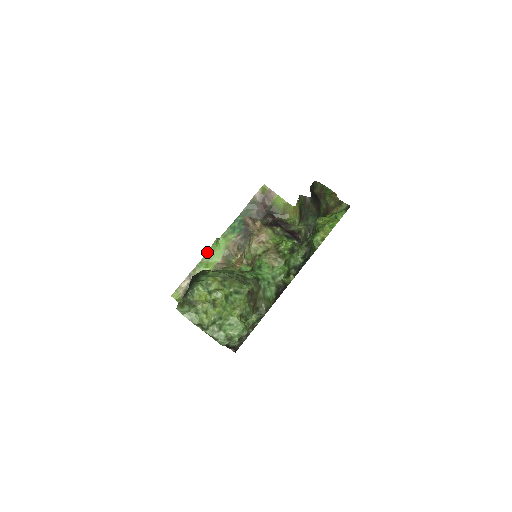
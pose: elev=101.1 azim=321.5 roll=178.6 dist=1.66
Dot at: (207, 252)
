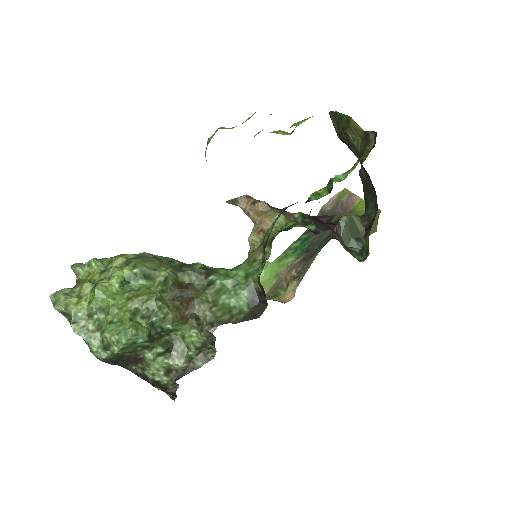
Dot at: occluded
